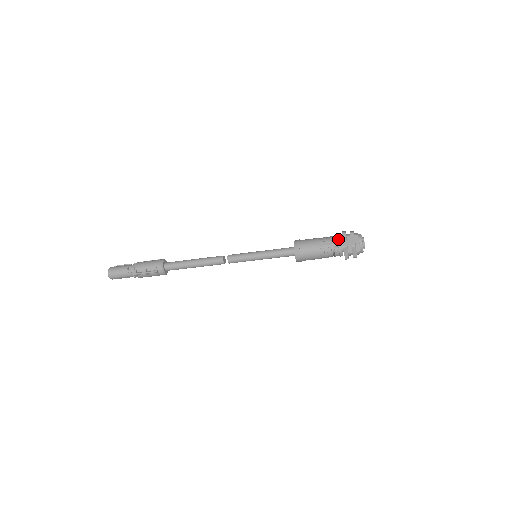
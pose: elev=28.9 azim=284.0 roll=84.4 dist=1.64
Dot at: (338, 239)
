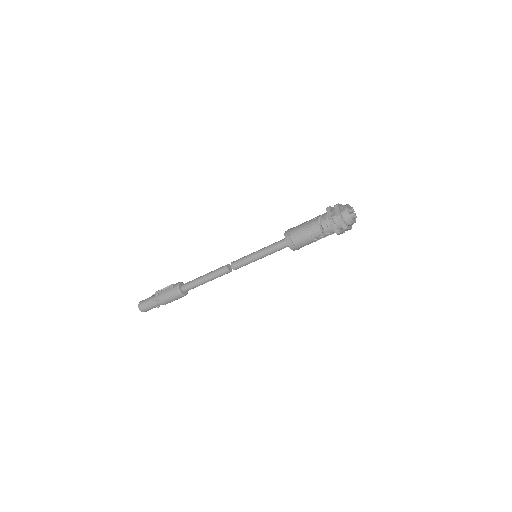
Dot at: occluded
